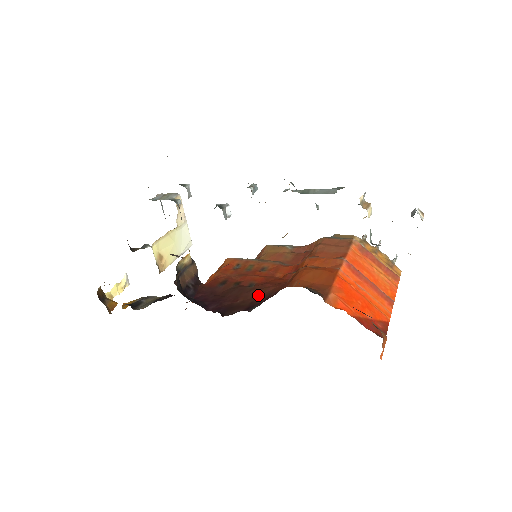
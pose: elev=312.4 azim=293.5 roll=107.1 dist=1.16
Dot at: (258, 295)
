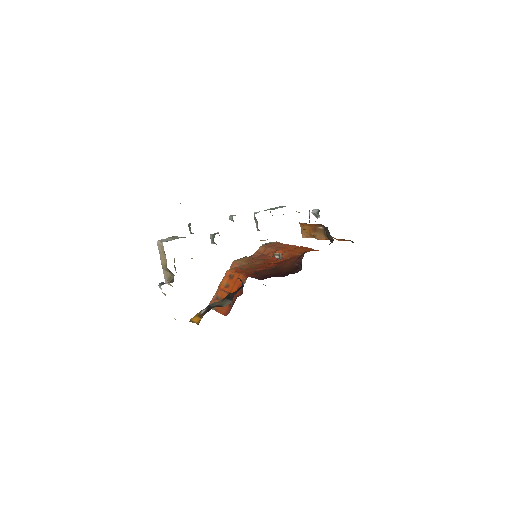
Dot at: (288, 266)
